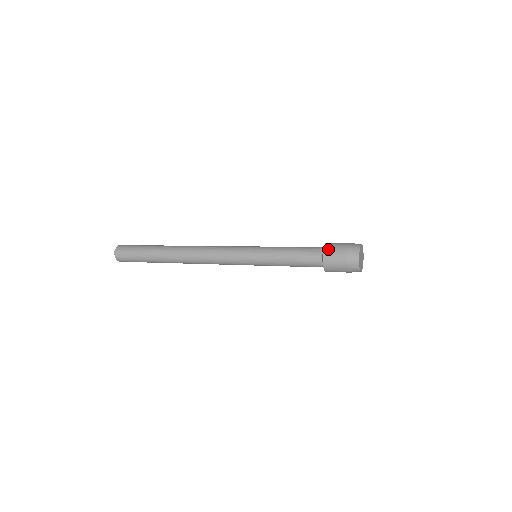
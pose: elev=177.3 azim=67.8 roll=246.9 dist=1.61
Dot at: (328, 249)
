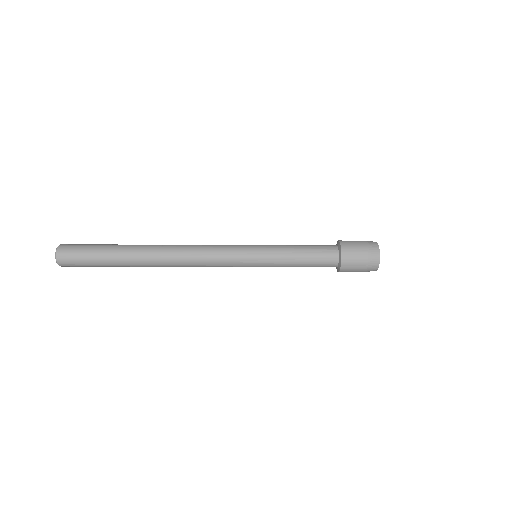
Dot at: (344, 241)
